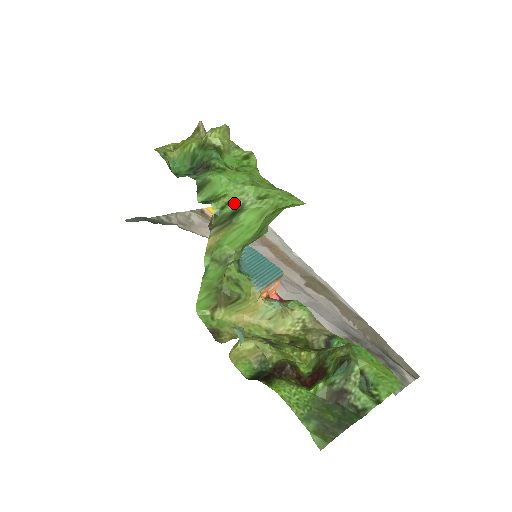
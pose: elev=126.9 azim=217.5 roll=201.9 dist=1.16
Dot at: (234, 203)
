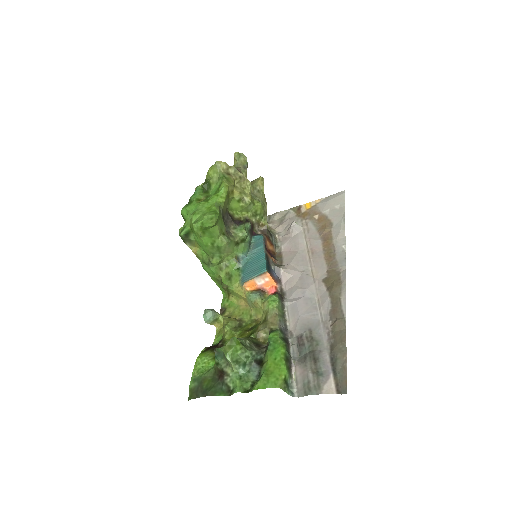
Dot at: (186, 228)
